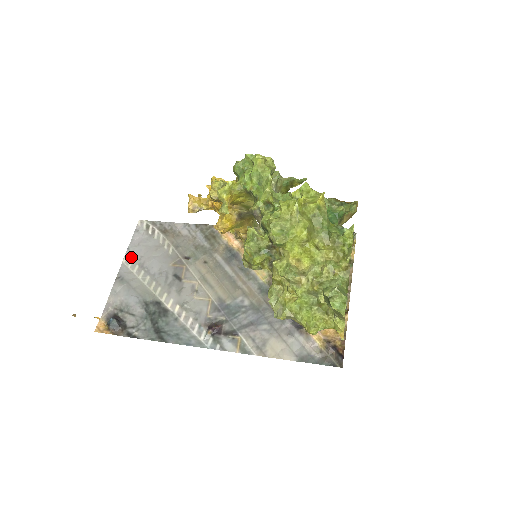
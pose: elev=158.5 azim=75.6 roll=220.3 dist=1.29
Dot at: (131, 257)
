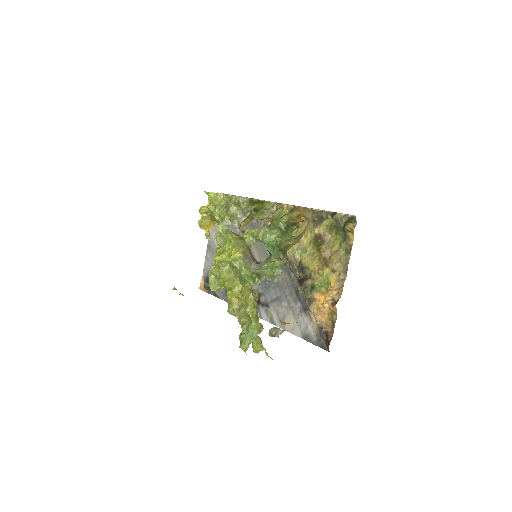
Dot at: (213, 229)
